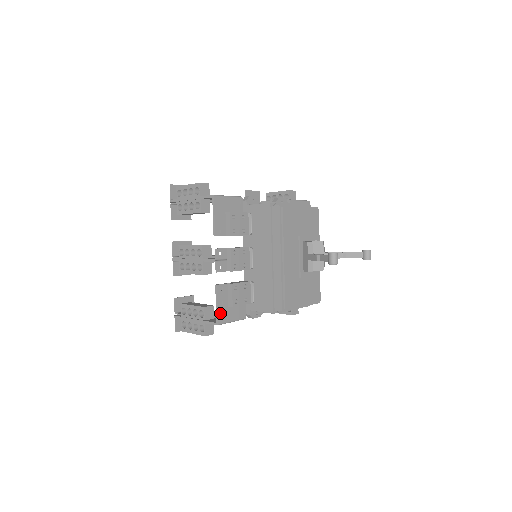
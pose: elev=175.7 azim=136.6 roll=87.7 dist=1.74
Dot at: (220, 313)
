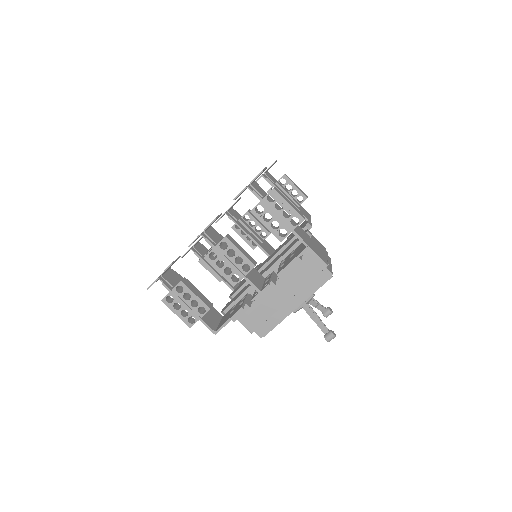
Dot at: (224, 326)
